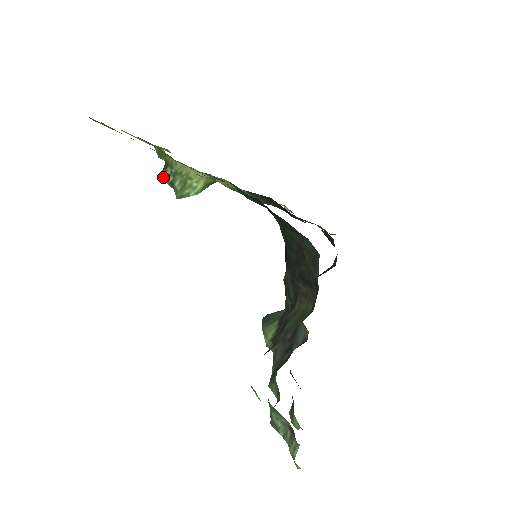
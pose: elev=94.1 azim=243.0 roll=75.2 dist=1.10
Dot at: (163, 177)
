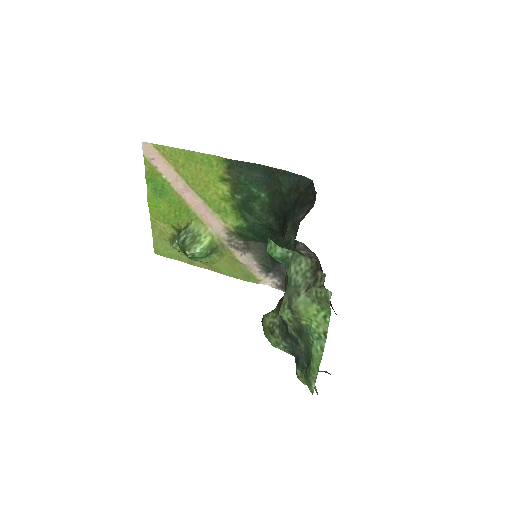
Dot at: (177, 238)
